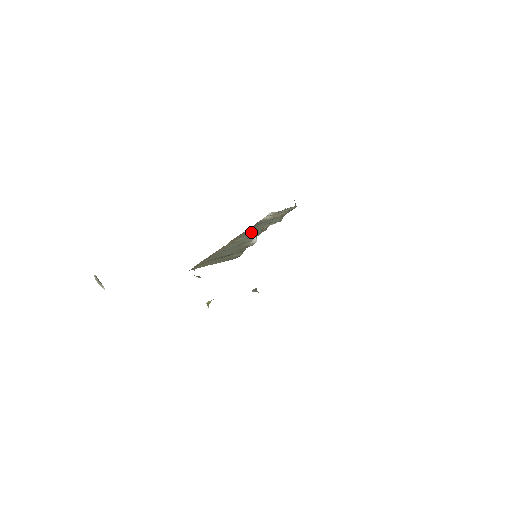
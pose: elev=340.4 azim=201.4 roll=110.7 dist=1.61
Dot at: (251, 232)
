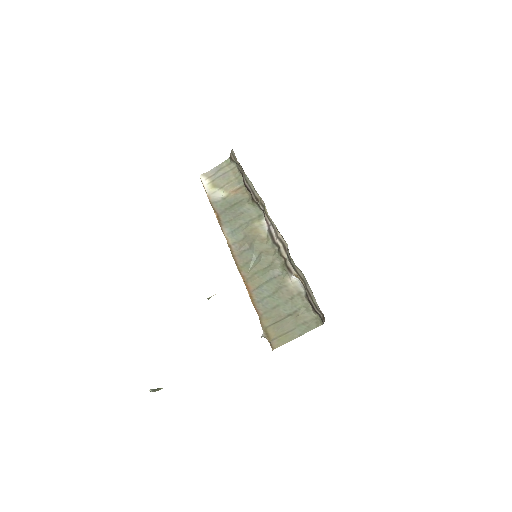
Dot at: (255, 250)
